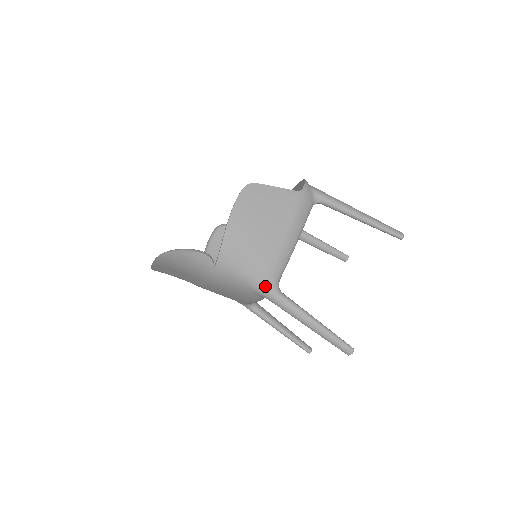
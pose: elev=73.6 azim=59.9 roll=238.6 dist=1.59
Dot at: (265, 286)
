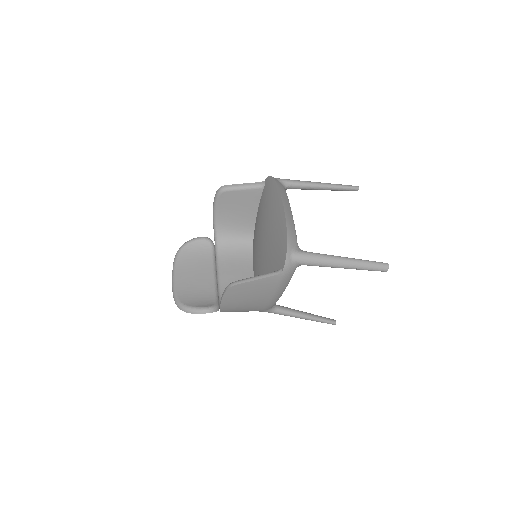
Dot at: occluded
